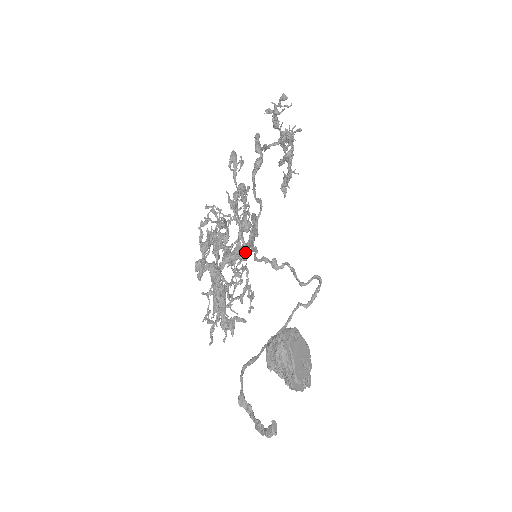
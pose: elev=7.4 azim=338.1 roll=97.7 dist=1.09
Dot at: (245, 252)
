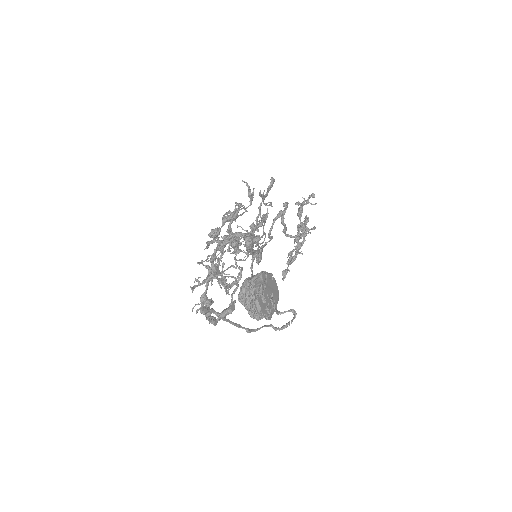
Dot at: (255, 228)
